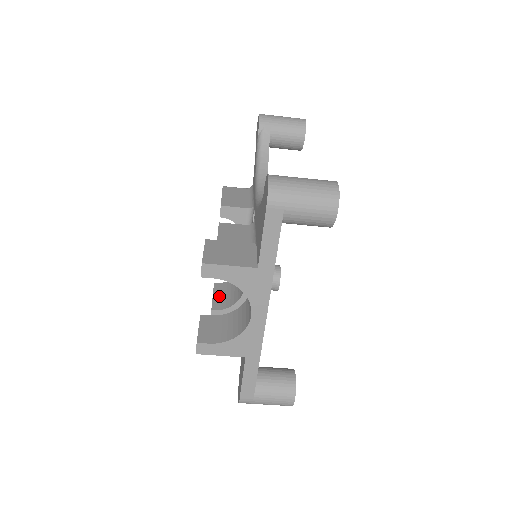
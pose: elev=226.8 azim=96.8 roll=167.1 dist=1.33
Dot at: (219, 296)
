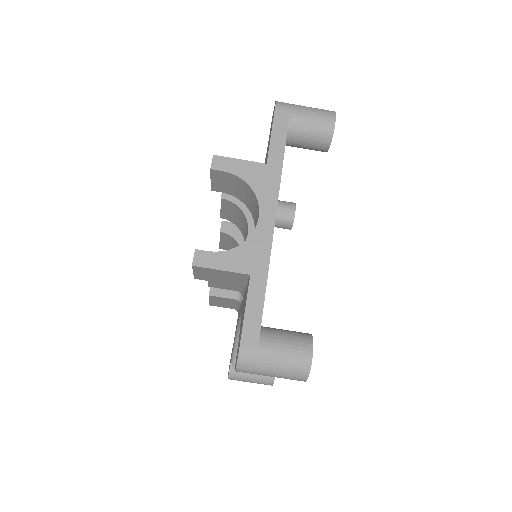
Dot at: occluded
